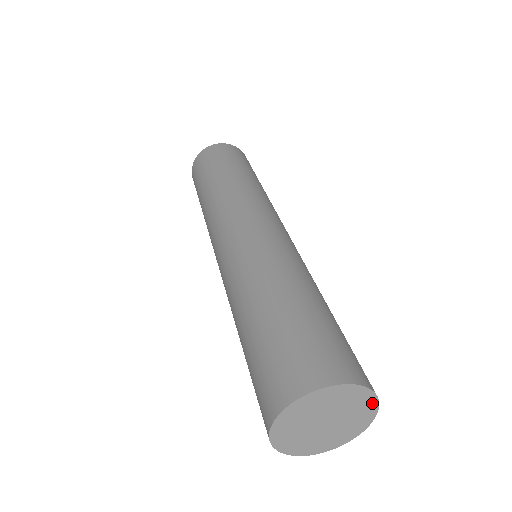
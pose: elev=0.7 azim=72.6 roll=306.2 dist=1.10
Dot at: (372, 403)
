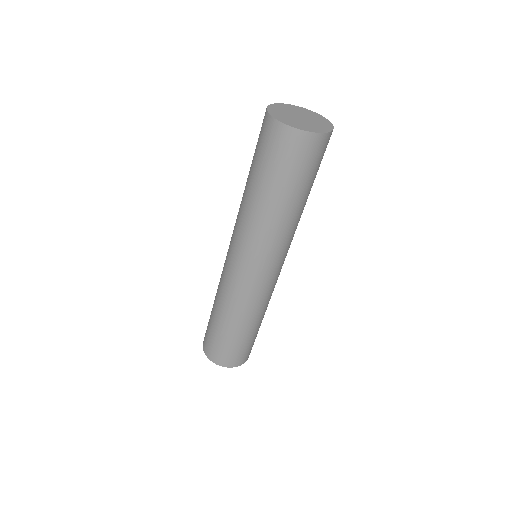
Dot at: (234, 365)
